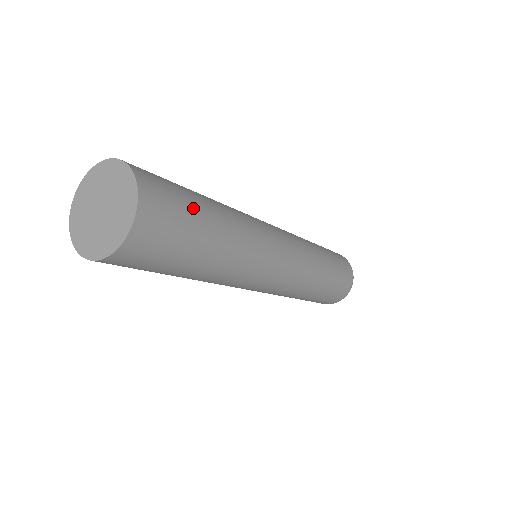
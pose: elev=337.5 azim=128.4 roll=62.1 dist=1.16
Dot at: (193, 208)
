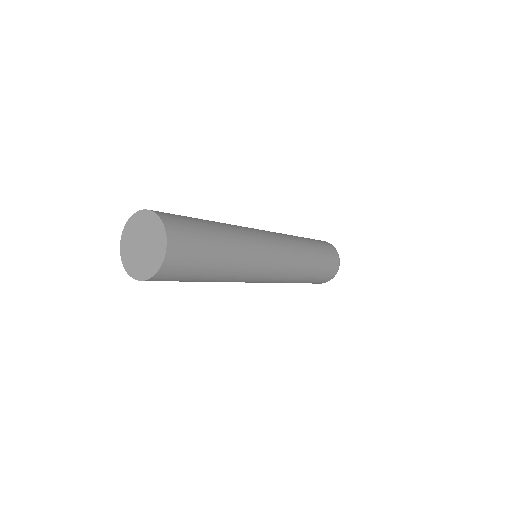
Dot at: (197, 272)
